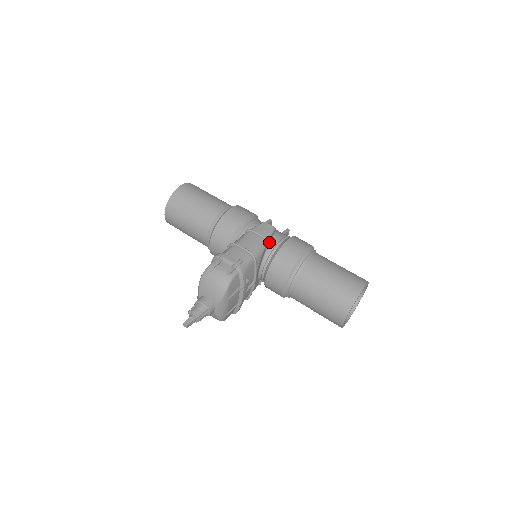
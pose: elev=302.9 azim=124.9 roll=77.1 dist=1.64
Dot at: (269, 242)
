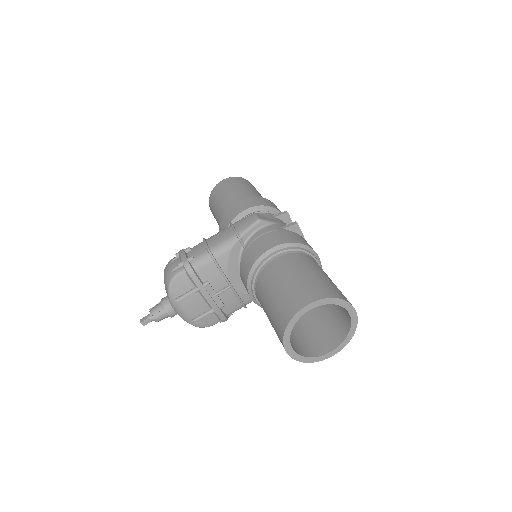
Dot at: (248, 238)
